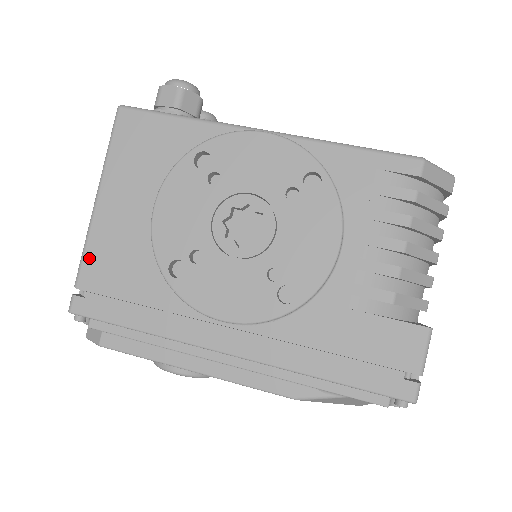
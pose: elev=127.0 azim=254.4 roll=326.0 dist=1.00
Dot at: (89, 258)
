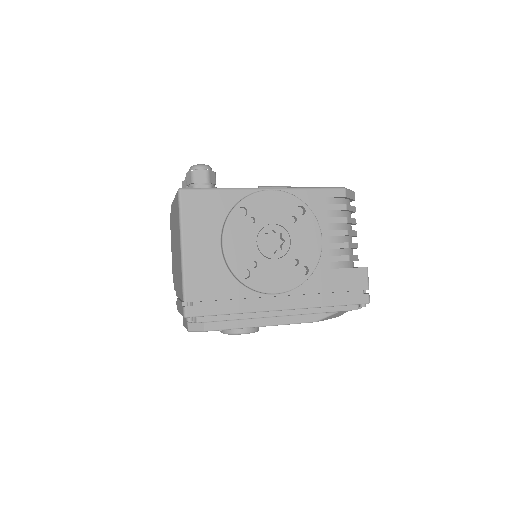
Dot at: (189, 283)
